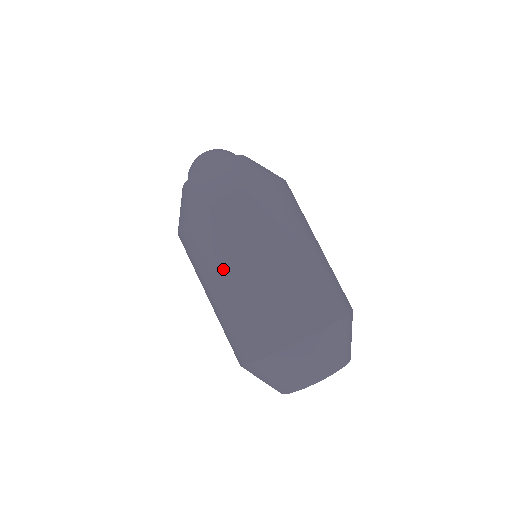
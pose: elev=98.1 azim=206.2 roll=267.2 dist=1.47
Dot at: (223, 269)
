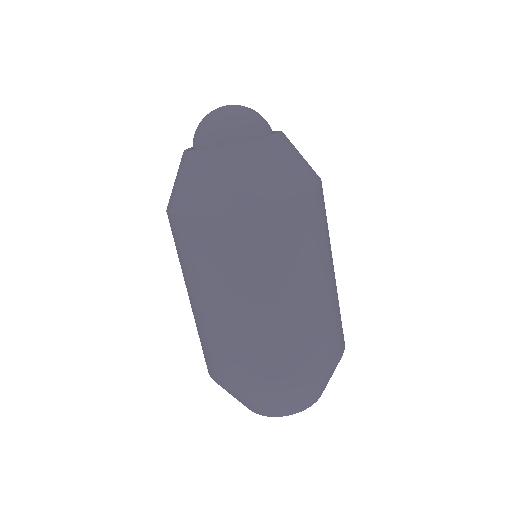
Dot at: (218, 292)
